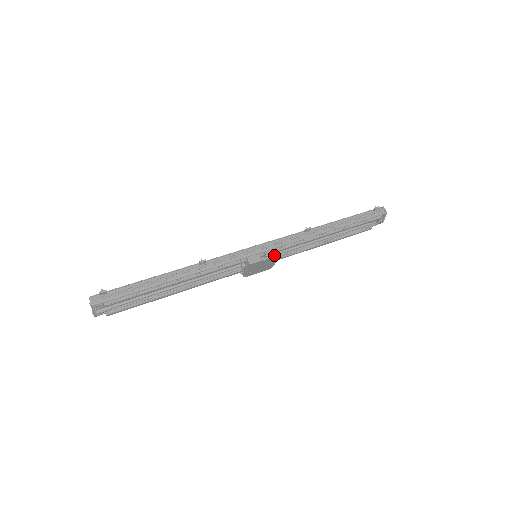
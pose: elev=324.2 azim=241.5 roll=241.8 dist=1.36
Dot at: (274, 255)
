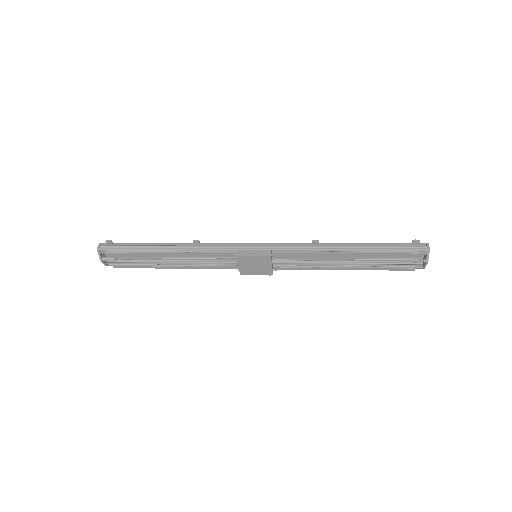
Dot at: (265, 255)
